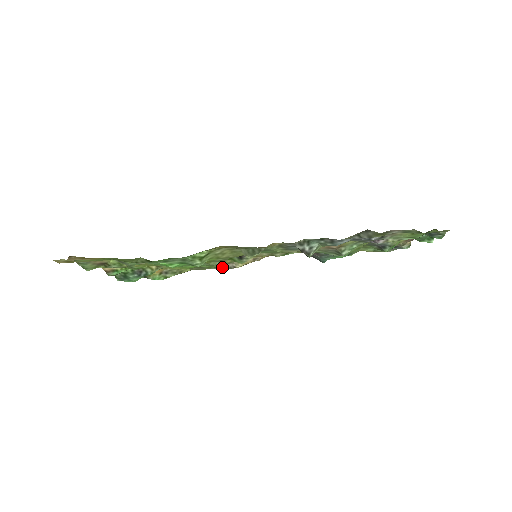
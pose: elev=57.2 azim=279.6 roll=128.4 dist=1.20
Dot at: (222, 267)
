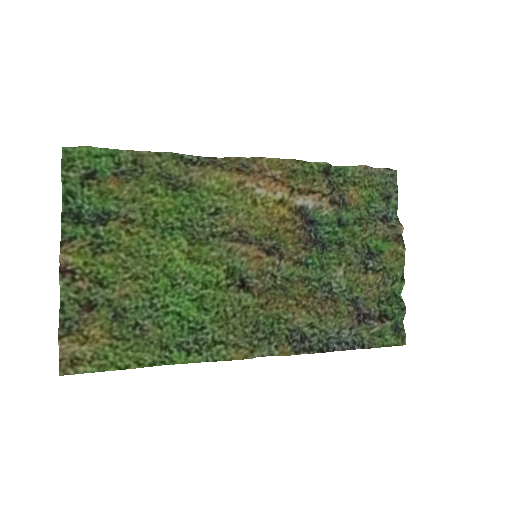
Dot at: (198, 158)
